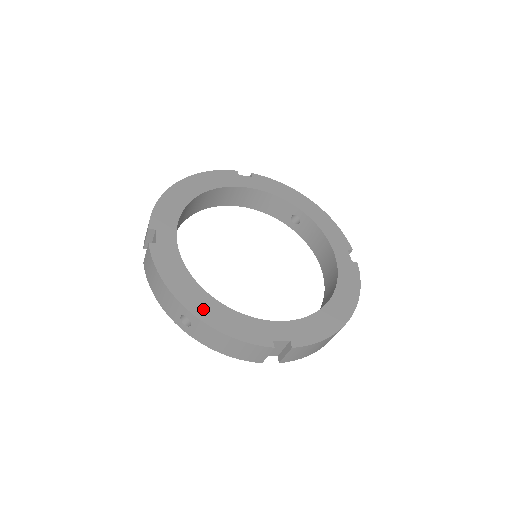
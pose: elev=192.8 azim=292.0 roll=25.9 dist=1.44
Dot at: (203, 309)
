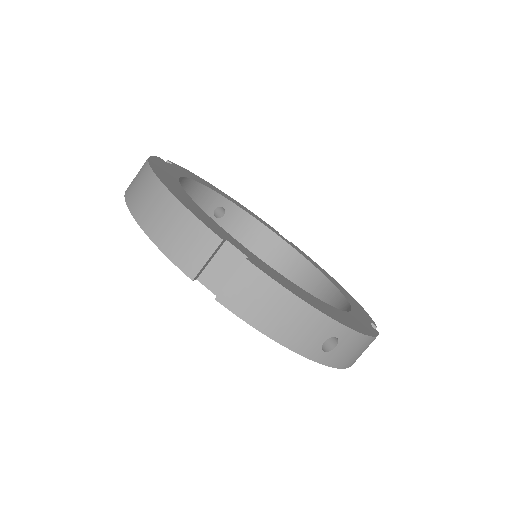
Dot at: (342, 319)
